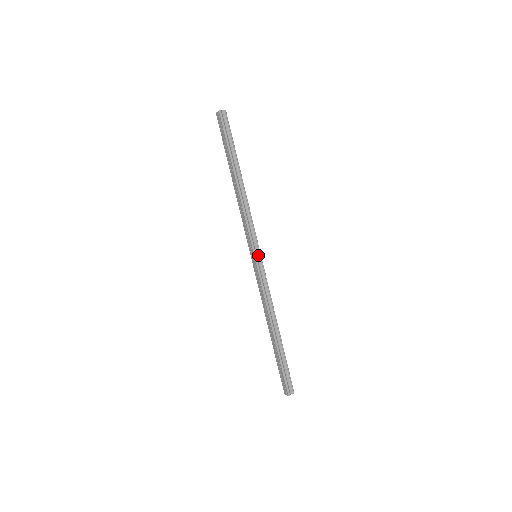
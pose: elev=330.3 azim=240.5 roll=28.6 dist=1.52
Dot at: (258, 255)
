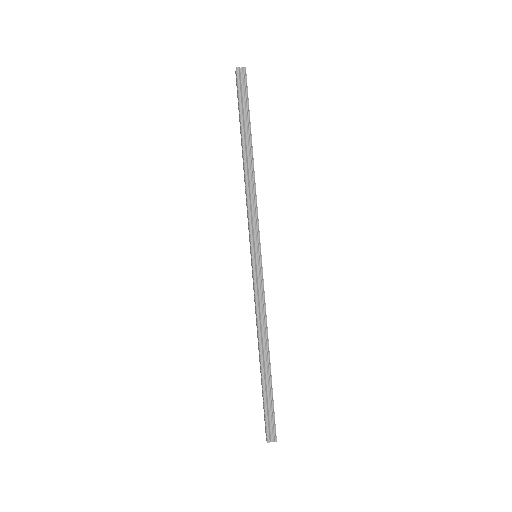
Dot at: (257, 255)
